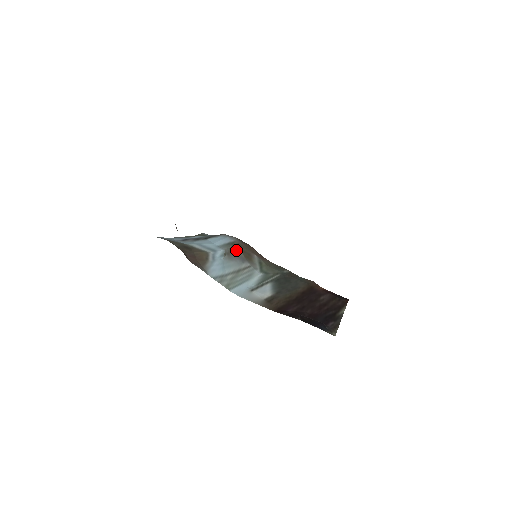
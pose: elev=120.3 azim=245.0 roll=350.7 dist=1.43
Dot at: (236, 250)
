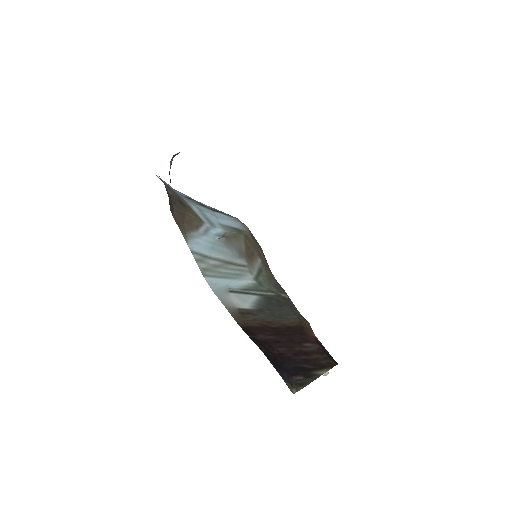
Dot at: (239, 240)
